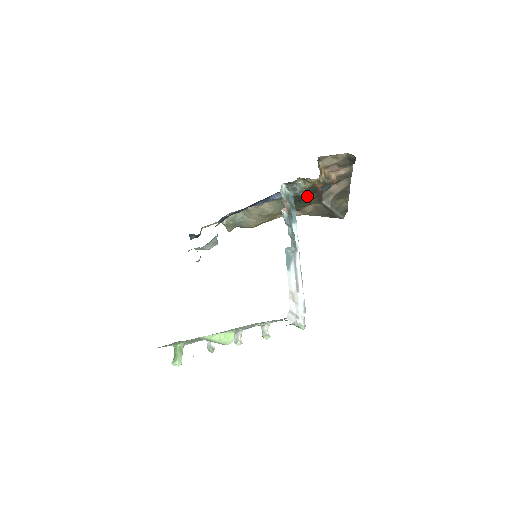
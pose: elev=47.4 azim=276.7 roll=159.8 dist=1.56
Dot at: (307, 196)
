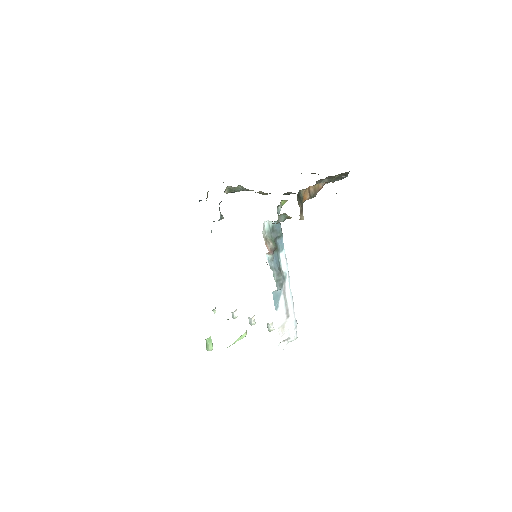
Dot at: occluded
